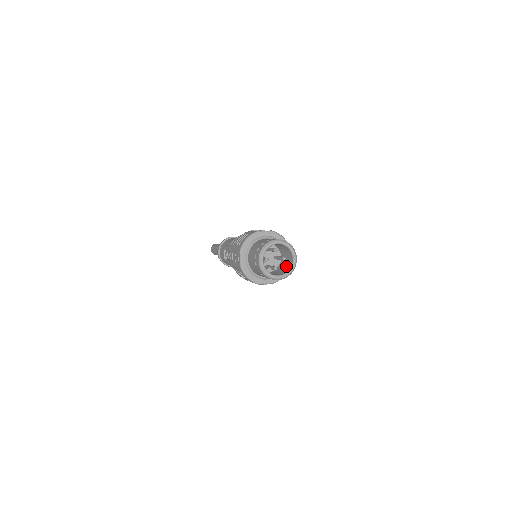
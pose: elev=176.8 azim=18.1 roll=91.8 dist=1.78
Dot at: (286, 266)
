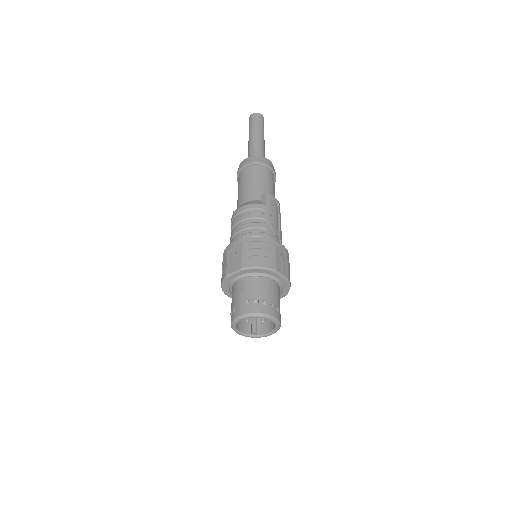
Dot at: occluded
